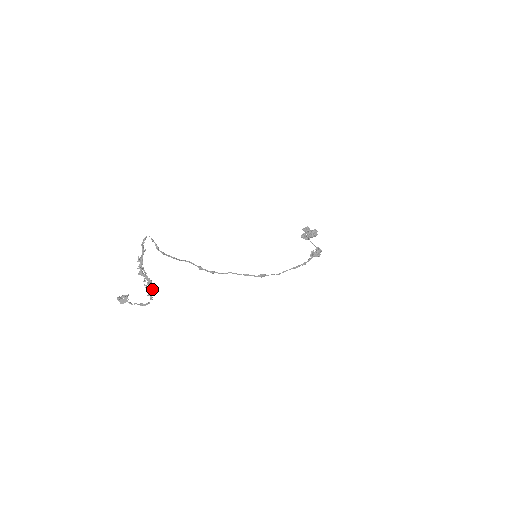
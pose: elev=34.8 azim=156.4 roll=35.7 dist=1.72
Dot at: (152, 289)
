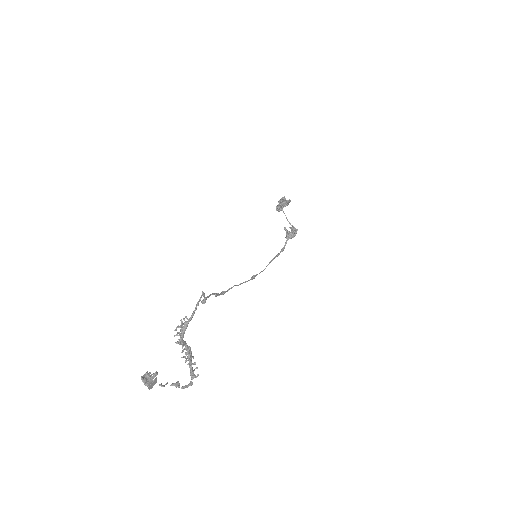
Dot at: (195, 363)
